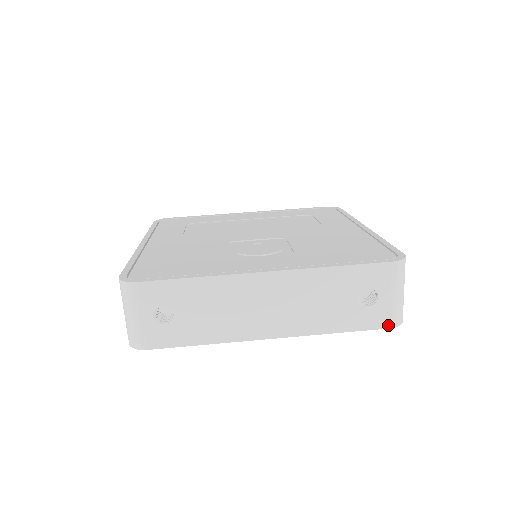
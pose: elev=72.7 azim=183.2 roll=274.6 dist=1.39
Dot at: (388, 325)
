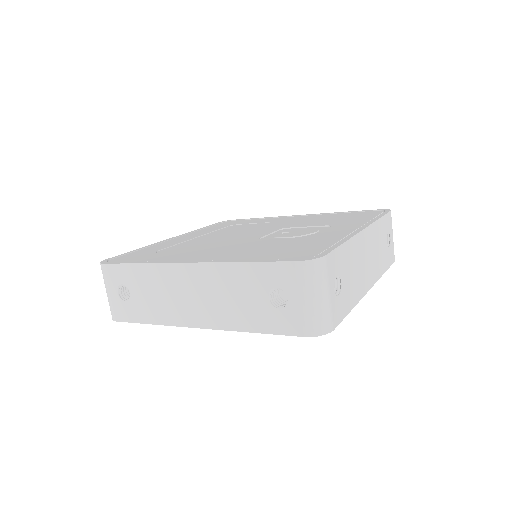
Dot at: (394, 259)
